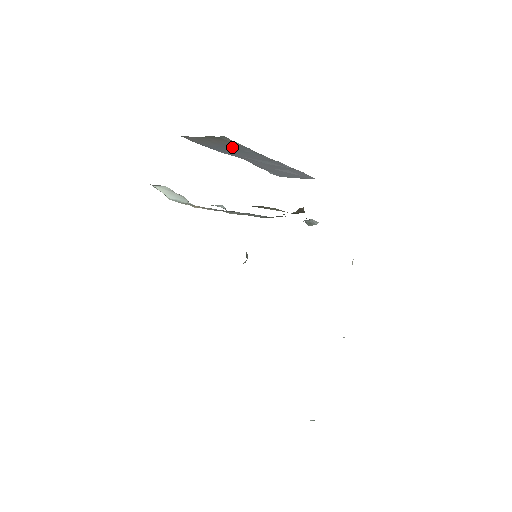
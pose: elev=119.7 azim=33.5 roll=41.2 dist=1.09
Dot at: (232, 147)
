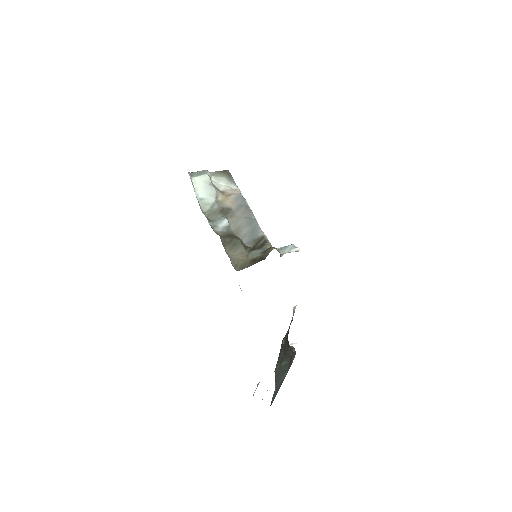
Dot at: occluded
